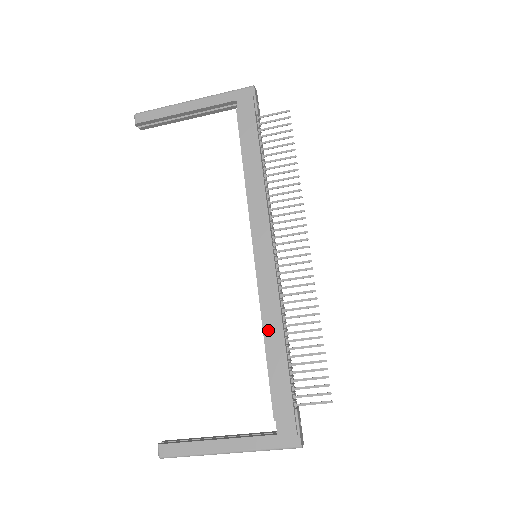
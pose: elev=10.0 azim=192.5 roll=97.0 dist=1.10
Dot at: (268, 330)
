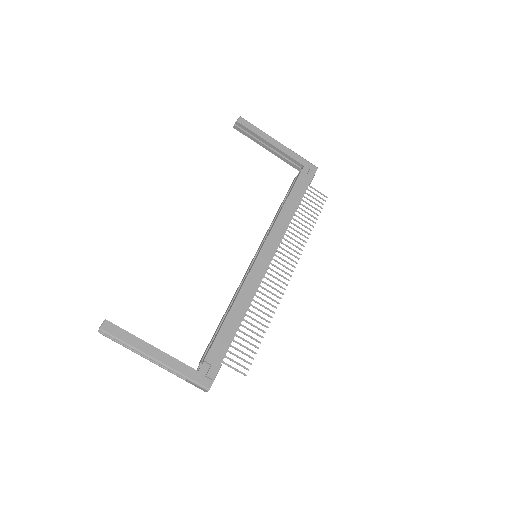
Dot at: (238, 303)
